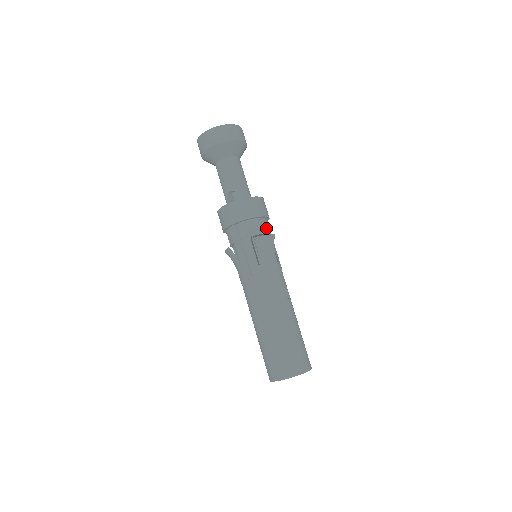
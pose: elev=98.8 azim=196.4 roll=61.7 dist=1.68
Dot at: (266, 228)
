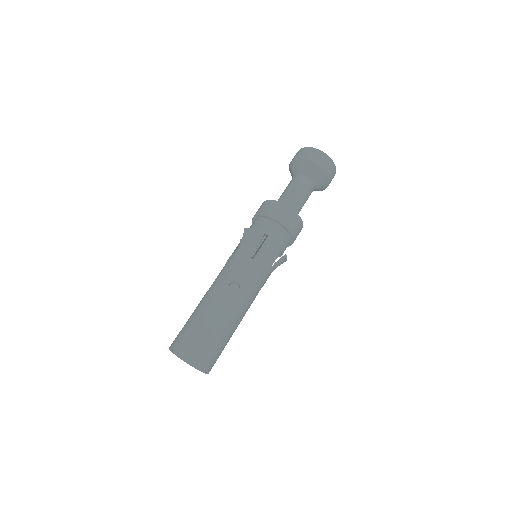
Dot at: (268, 229)
